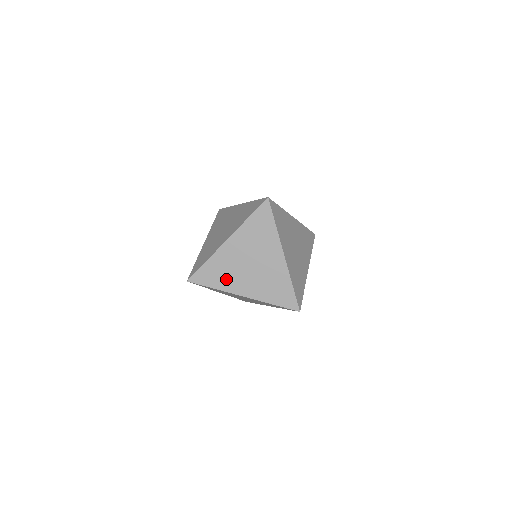
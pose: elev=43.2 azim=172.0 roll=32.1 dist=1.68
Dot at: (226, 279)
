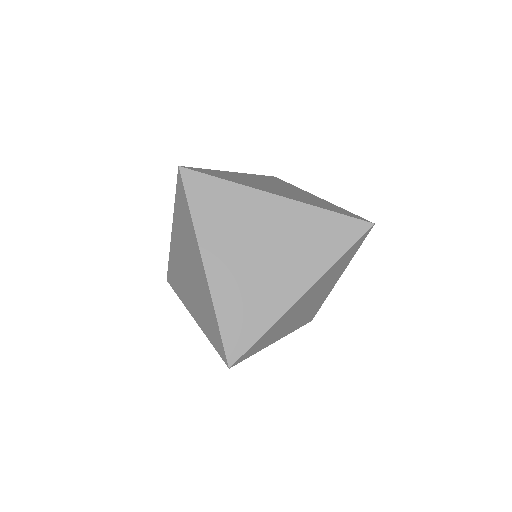
Dot at: (217, 225)
